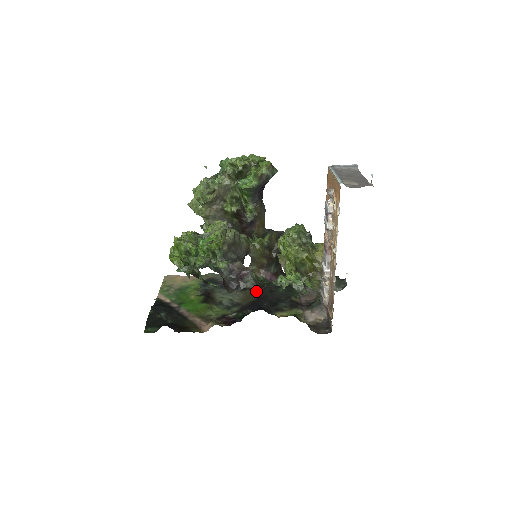
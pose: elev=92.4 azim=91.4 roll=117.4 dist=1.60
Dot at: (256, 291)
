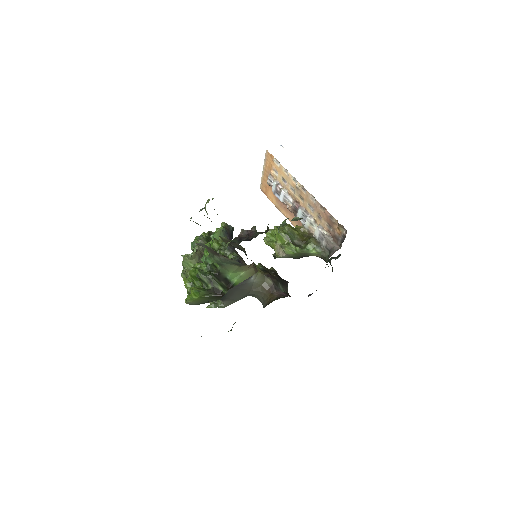
Dot at: (267, 231)
